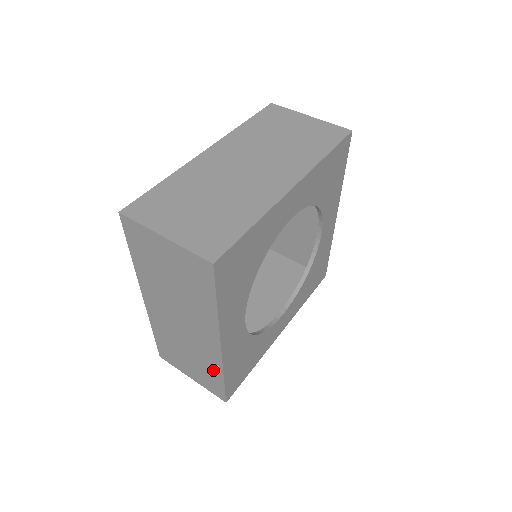
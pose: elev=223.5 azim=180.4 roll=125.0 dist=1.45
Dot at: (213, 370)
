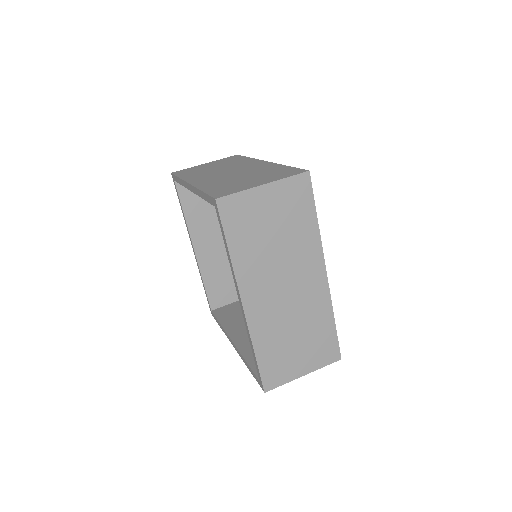
Dot at: (324, 322)
